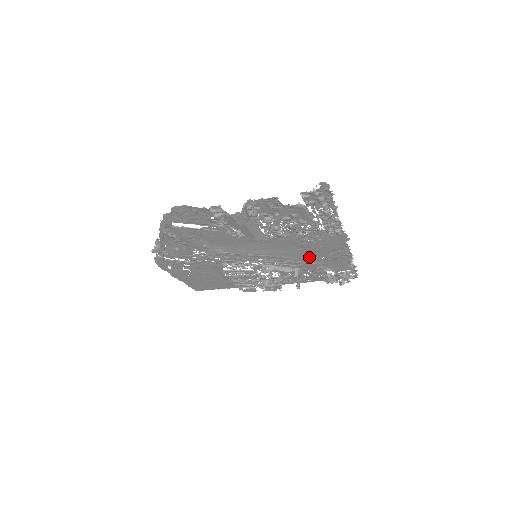
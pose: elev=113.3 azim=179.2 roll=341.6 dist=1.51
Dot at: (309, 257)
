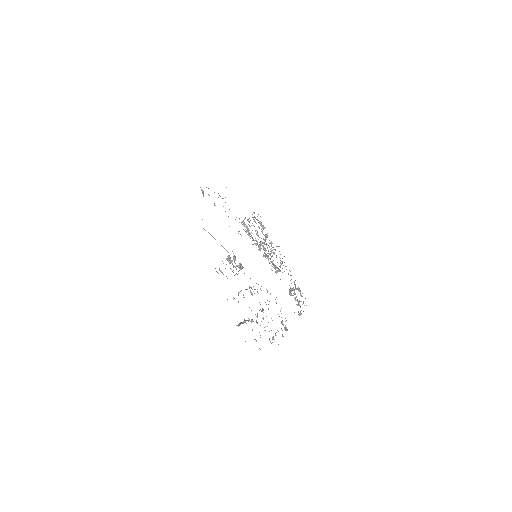
Dot at: occluded
